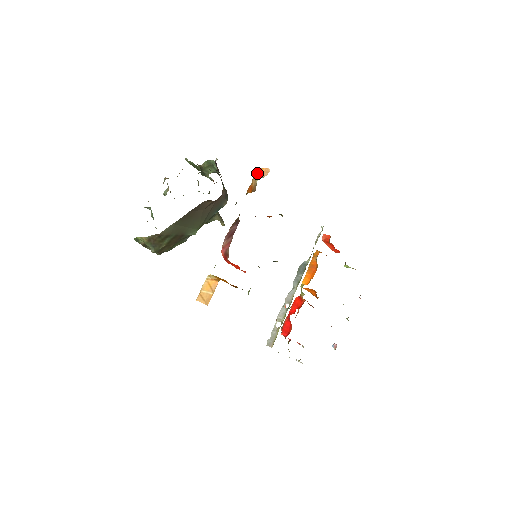
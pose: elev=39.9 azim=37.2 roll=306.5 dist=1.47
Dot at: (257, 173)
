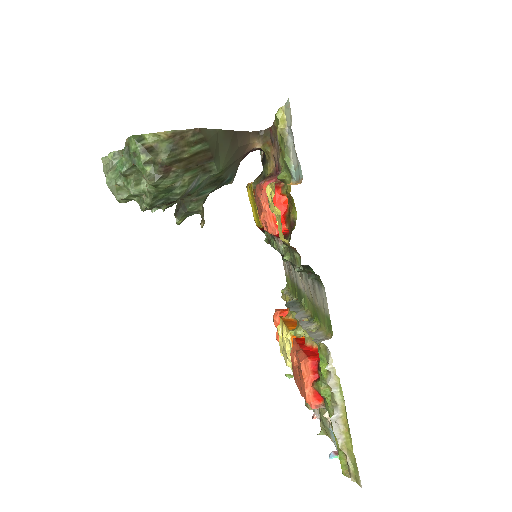
Dot at: occluded
